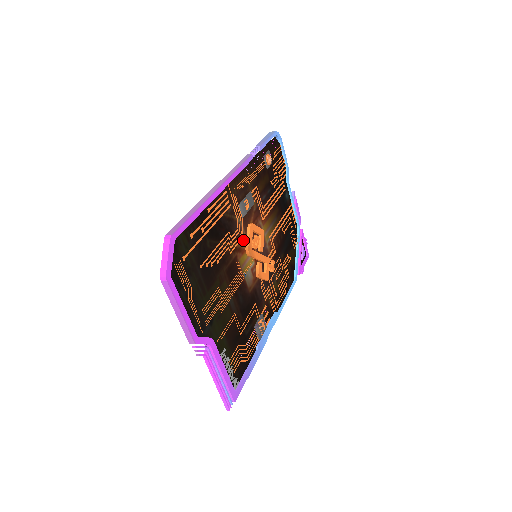
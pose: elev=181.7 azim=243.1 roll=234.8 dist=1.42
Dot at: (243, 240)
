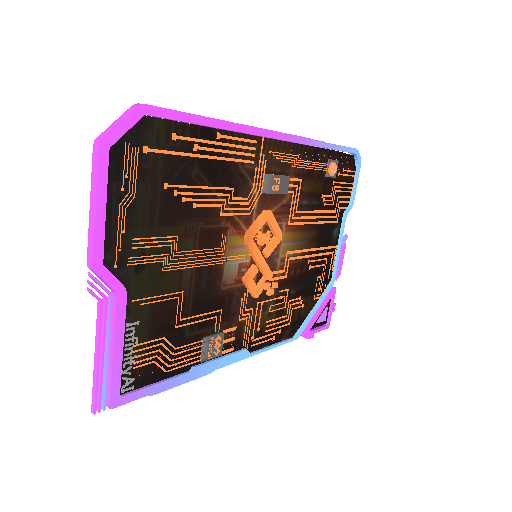
Dot at: (248, 219)
